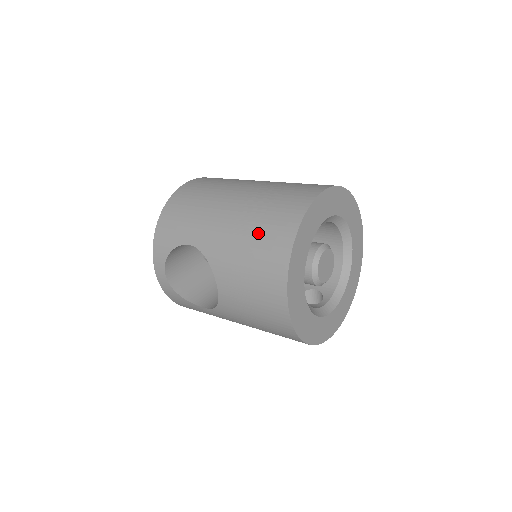
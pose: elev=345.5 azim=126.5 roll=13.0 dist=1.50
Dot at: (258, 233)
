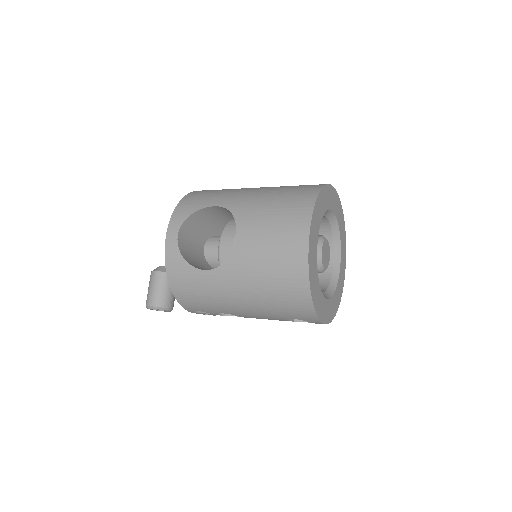
Dot at: (286, 192)
